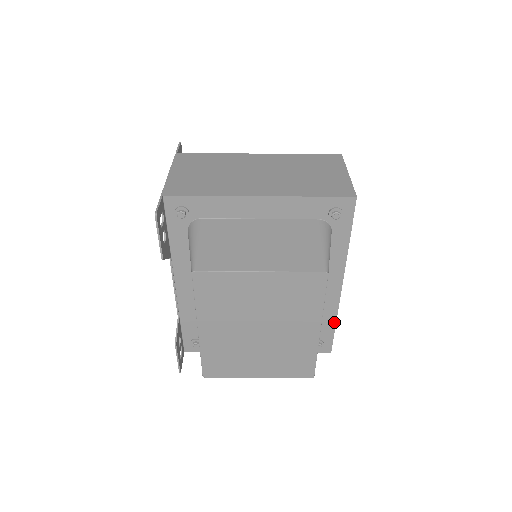
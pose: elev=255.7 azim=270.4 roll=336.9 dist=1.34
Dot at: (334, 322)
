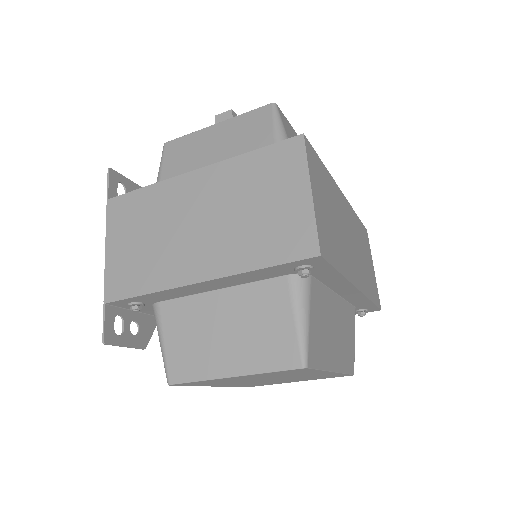
Dot at: (369, 301)
